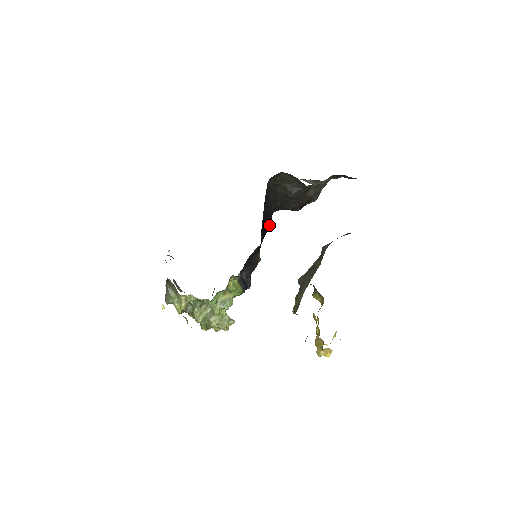
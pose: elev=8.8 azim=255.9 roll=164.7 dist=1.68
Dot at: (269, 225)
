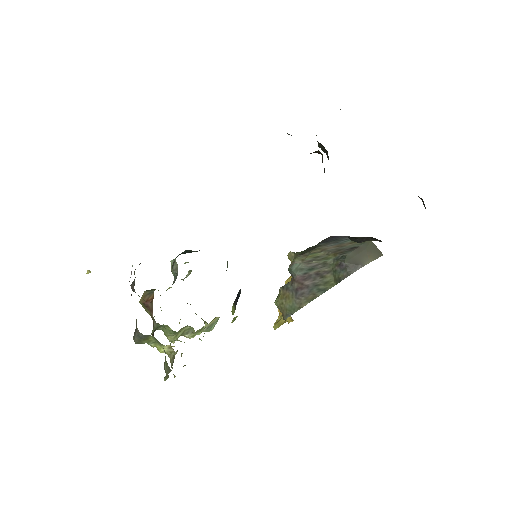
Dot at: occluded
